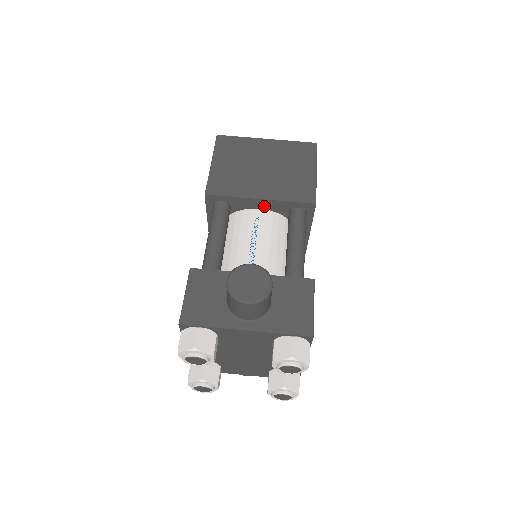
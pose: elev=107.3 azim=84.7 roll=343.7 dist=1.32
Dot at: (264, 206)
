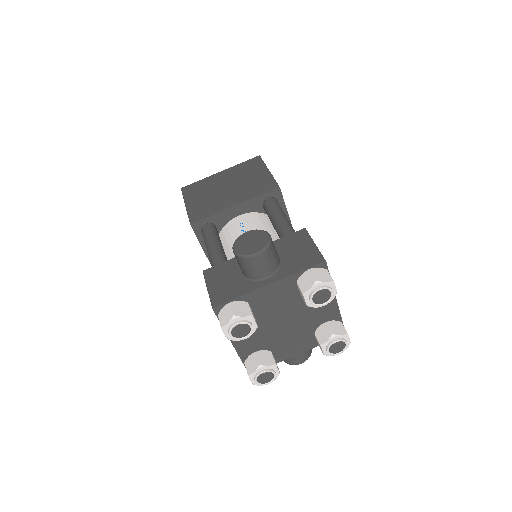
Dot at: (241, 211)
